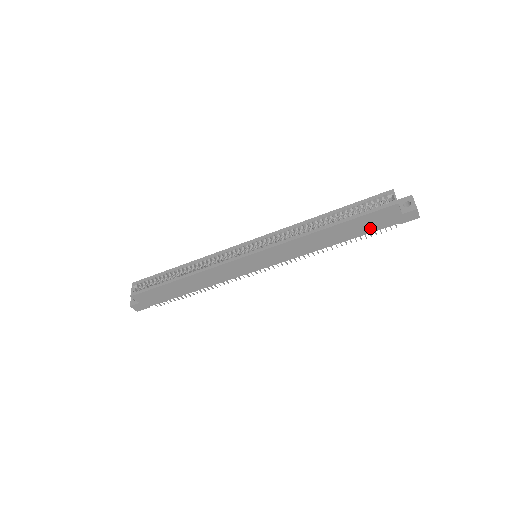
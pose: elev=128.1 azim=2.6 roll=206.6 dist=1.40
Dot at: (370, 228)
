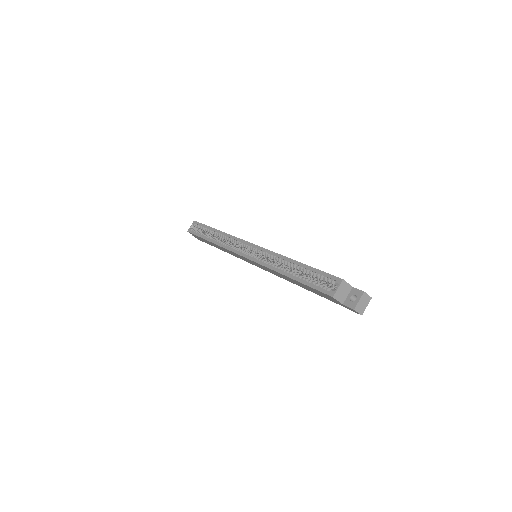
Dot at: (323, 296)
